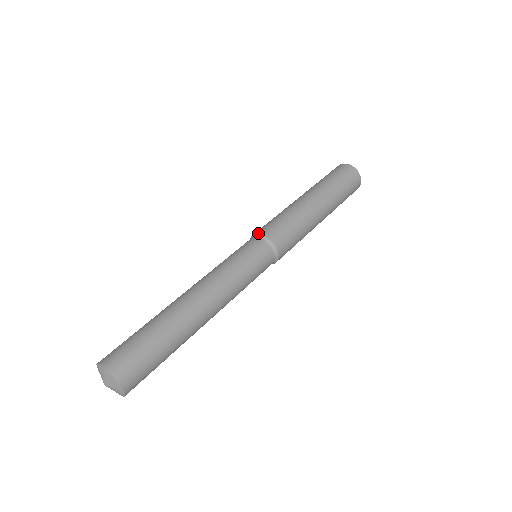
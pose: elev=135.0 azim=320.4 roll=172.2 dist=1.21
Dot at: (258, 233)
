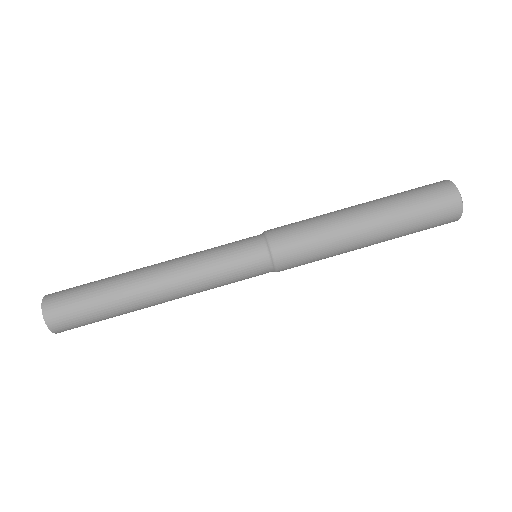
Dot at: (267, 235)
